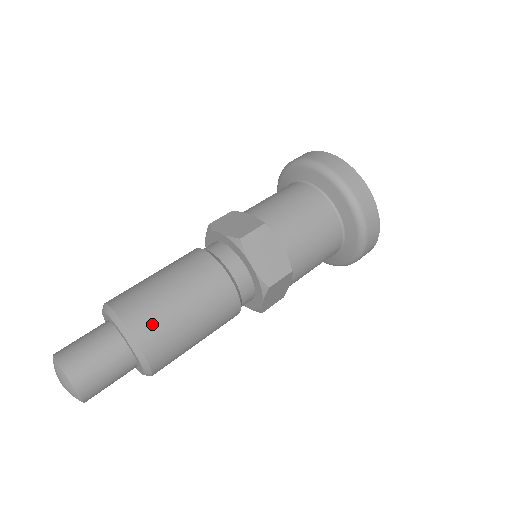
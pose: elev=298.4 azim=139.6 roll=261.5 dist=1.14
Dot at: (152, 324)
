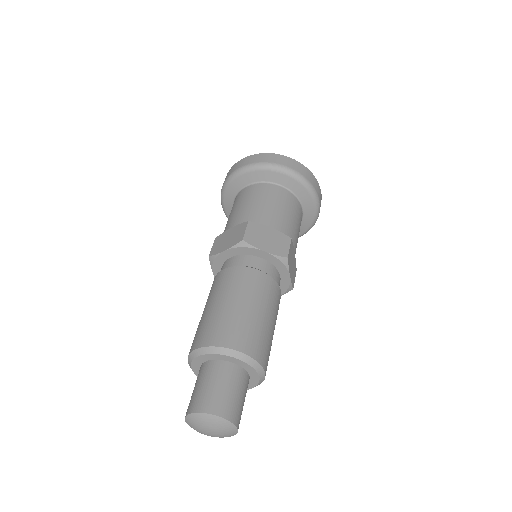
Dot at: (238, 333)
